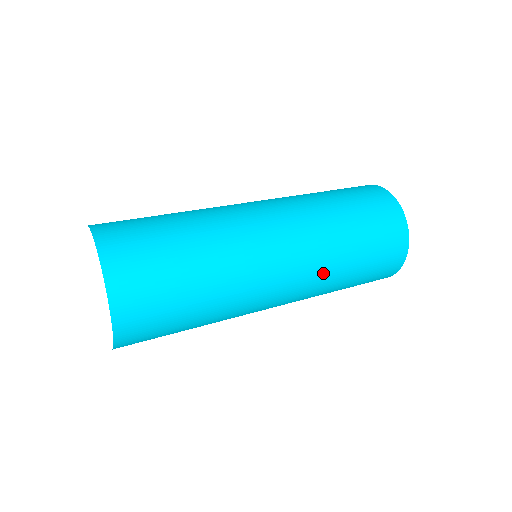
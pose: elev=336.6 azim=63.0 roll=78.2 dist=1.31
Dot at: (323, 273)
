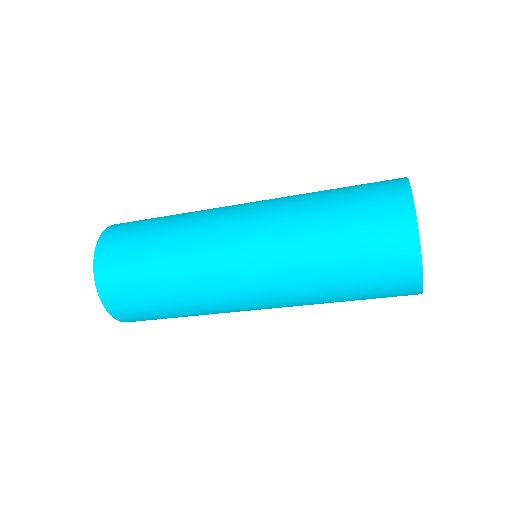
Dot at: (287, 217)
